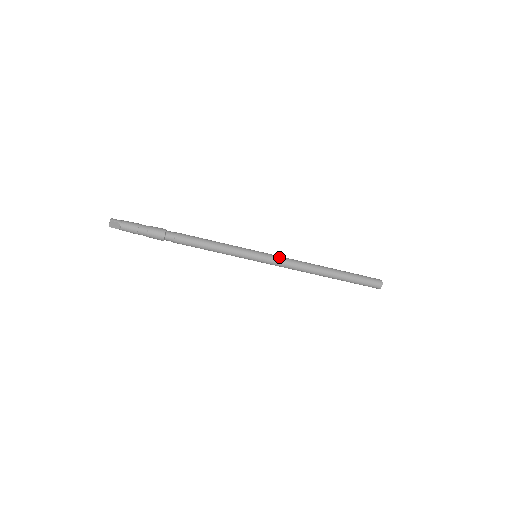
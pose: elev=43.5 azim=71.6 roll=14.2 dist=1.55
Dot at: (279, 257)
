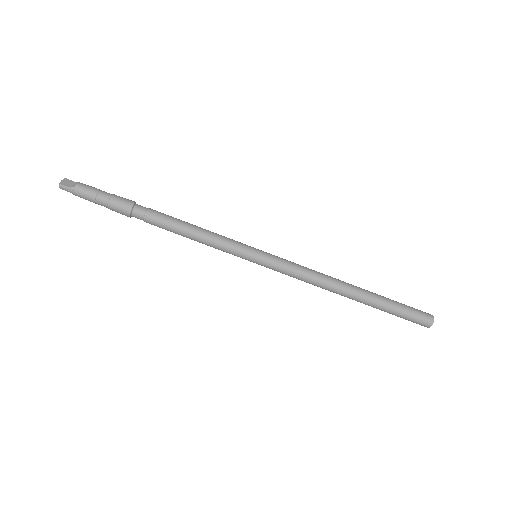
Dot at: occluded
